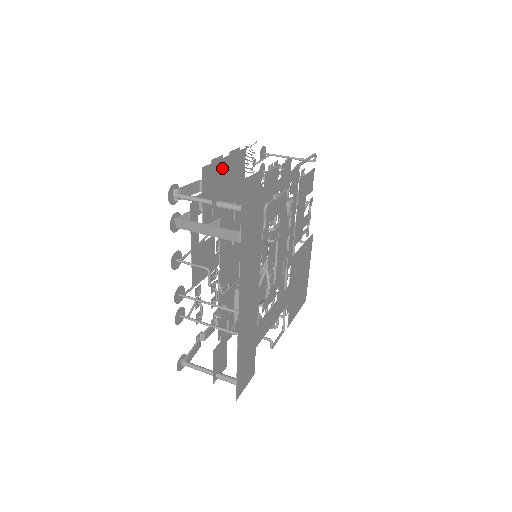
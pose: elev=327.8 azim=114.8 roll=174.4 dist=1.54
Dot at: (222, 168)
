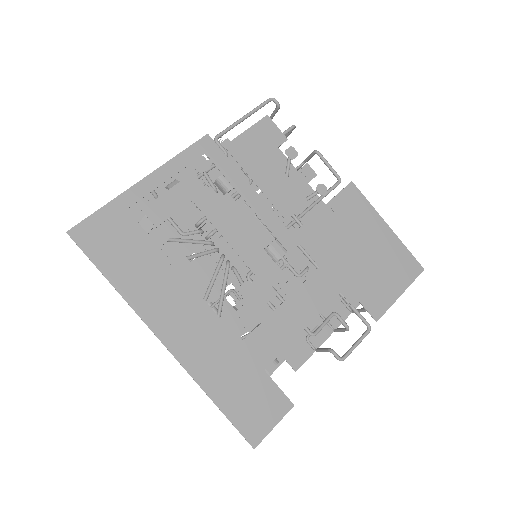
Dot at: occluded
